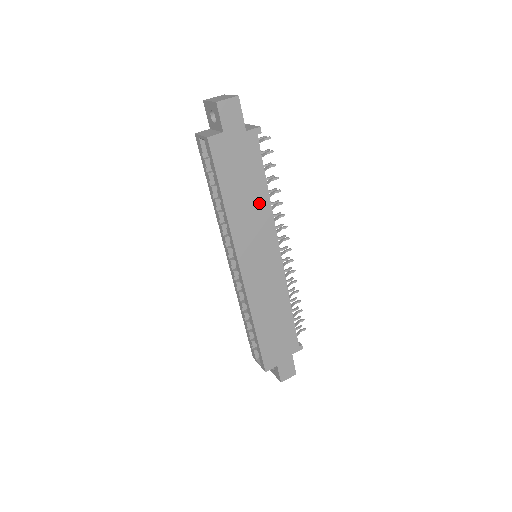
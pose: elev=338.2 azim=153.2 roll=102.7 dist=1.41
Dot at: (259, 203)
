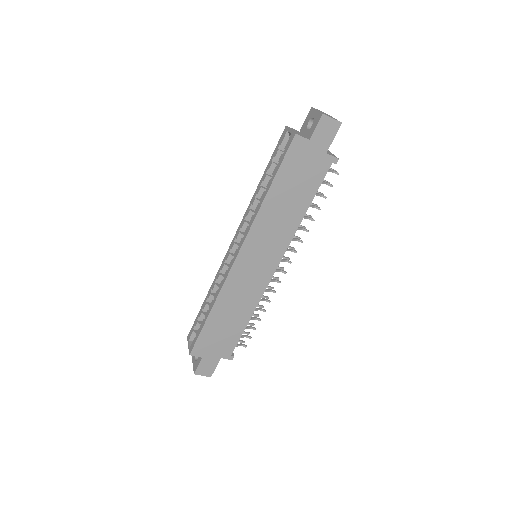
Dot at: (292, 215)
